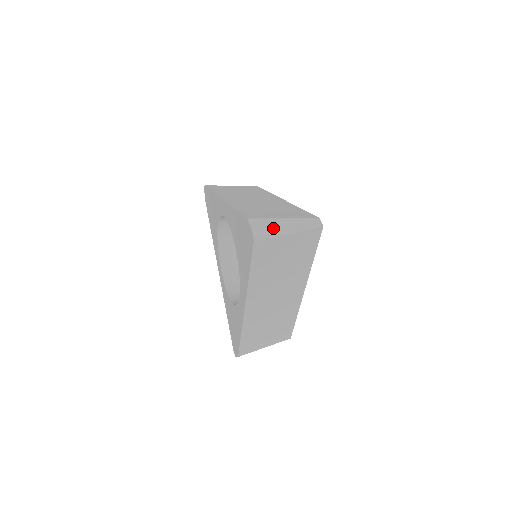
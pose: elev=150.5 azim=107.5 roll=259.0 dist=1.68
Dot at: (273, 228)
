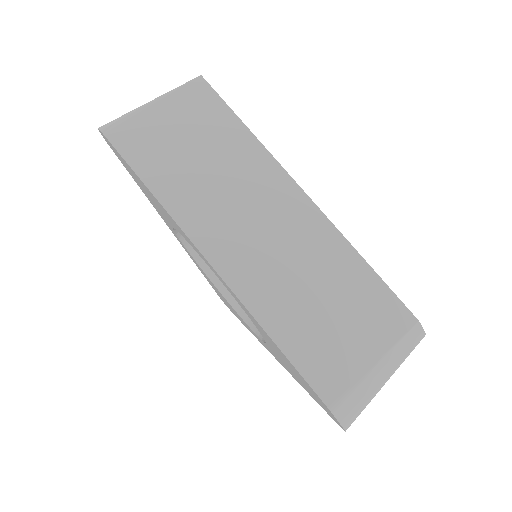
Dot at: (368, 399)
